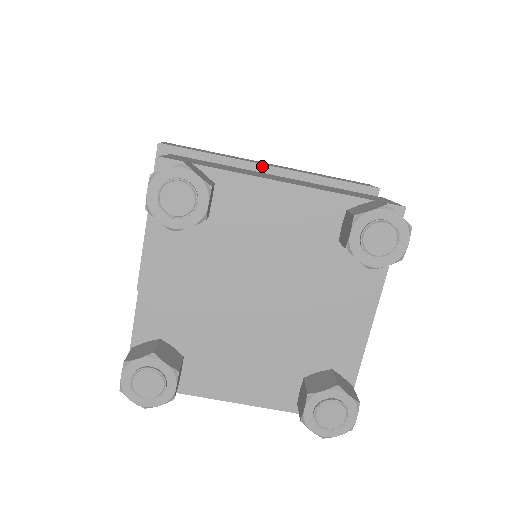
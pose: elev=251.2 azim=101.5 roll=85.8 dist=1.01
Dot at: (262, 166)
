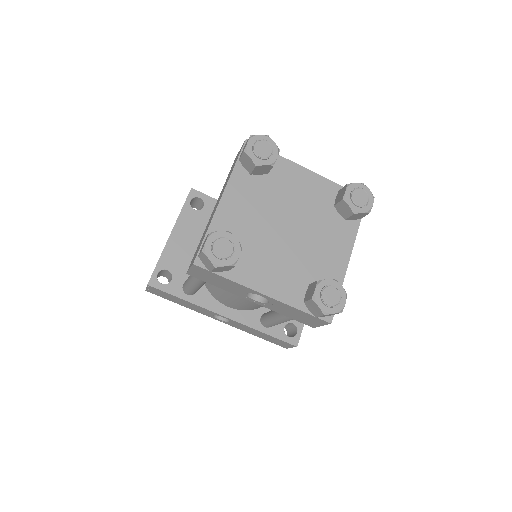
Dot at: occluded
